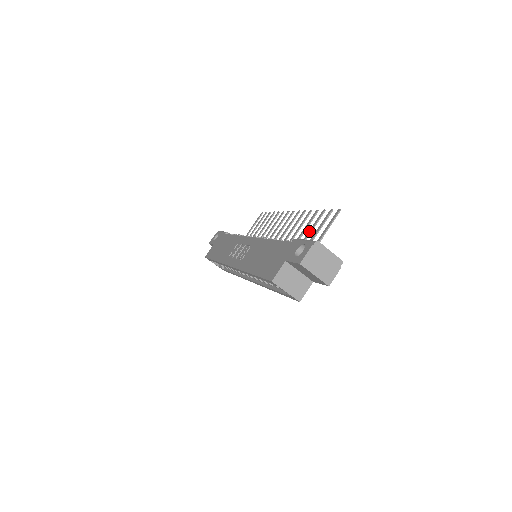
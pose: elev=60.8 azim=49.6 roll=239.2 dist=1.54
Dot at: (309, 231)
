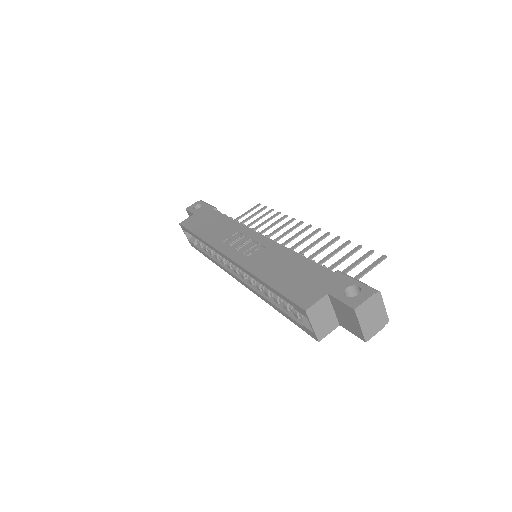
Dot at: (338, 261)
